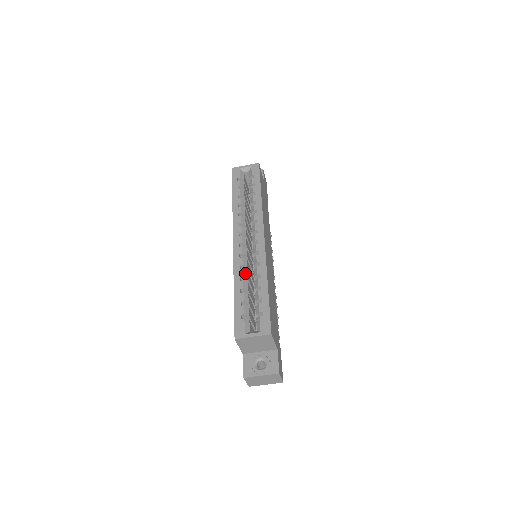
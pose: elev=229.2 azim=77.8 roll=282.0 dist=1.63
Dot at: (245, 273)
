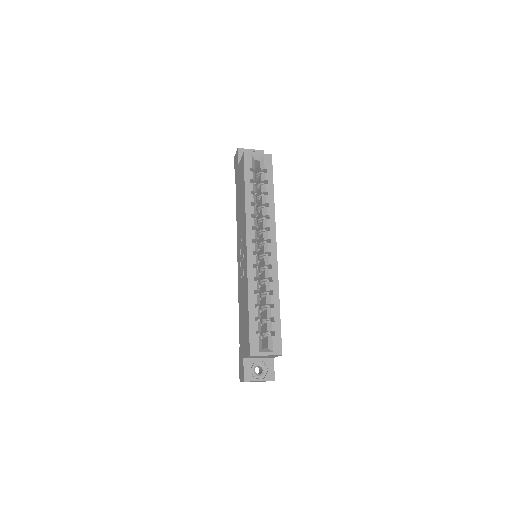
Dot at: (258, 286)
